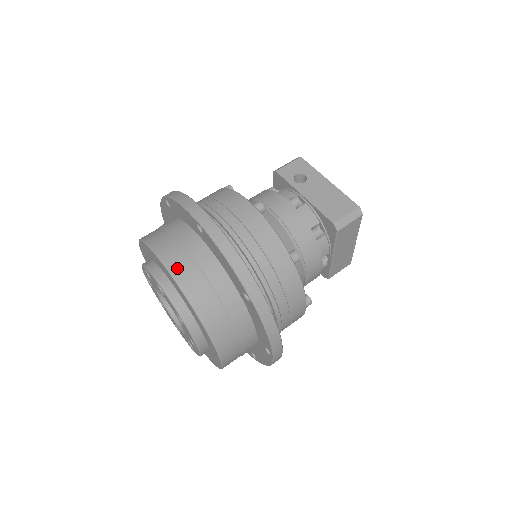
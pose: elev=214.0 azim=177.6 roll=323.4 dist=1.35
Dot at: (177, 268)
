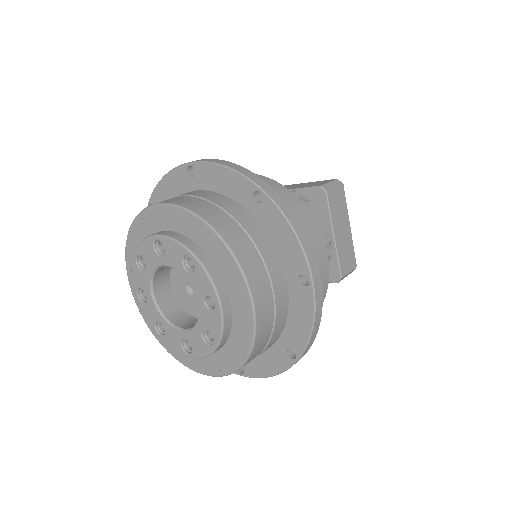
Dot at: (175, 201)
